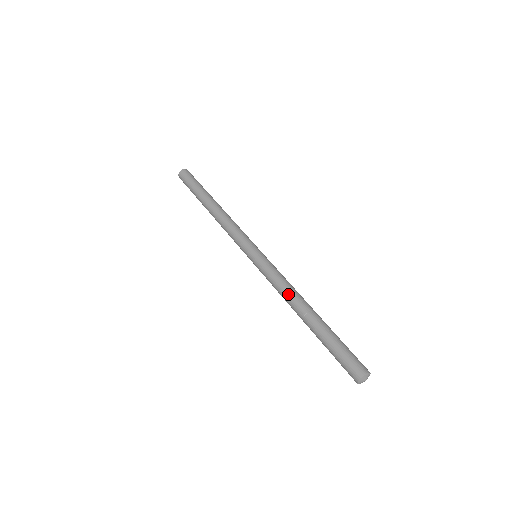
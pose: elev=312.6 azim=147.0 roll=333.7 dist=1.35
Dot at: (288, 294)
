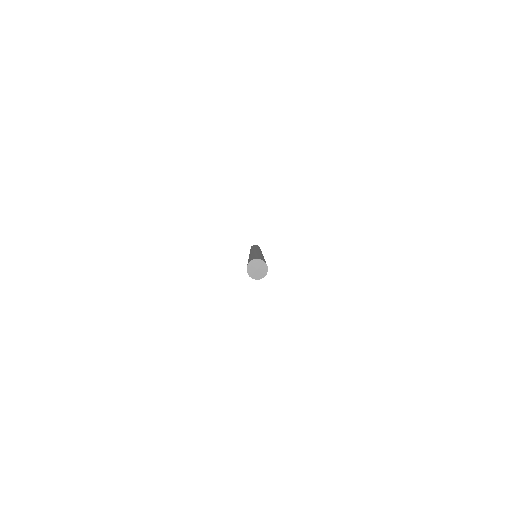
Dot at: occluded
